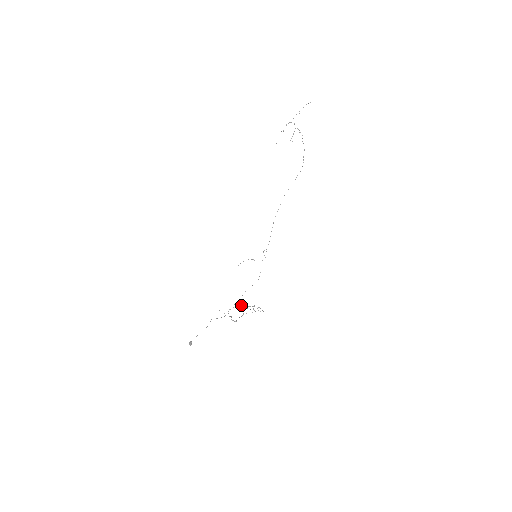
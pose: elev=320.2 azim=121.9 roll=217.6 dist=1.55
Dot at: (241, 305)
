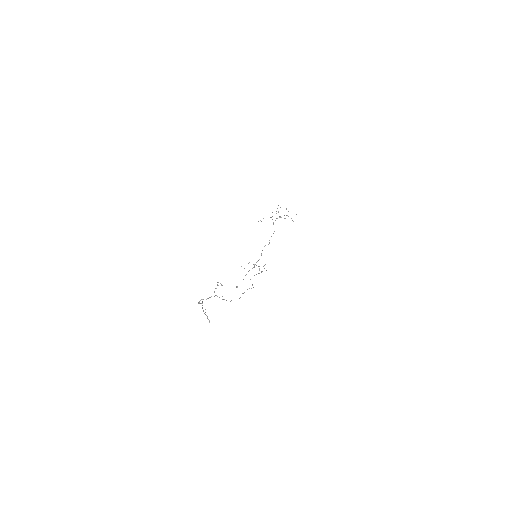
Dot at: occluded
